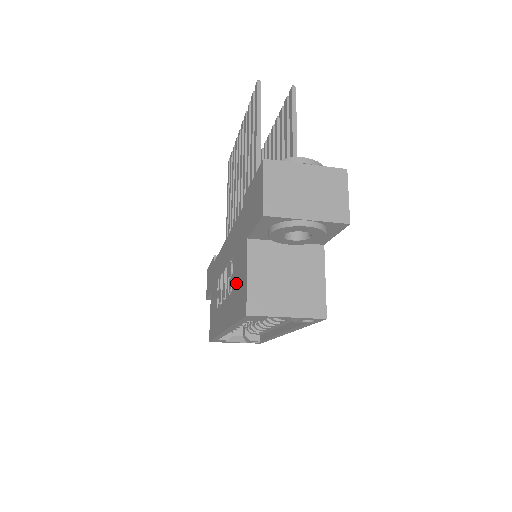
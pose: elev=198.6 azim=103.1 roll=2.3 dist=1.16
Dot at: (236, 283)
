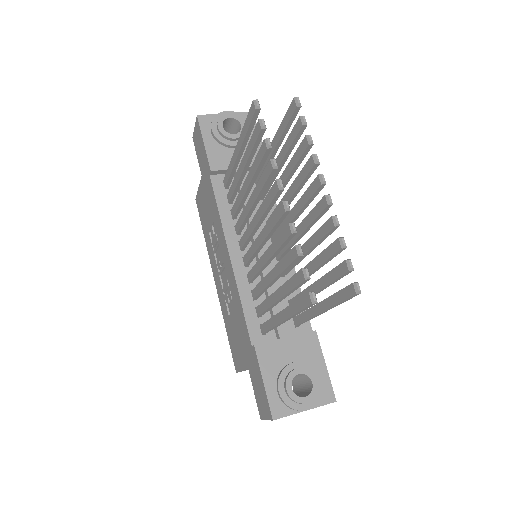
Dot at: (233, 331)
